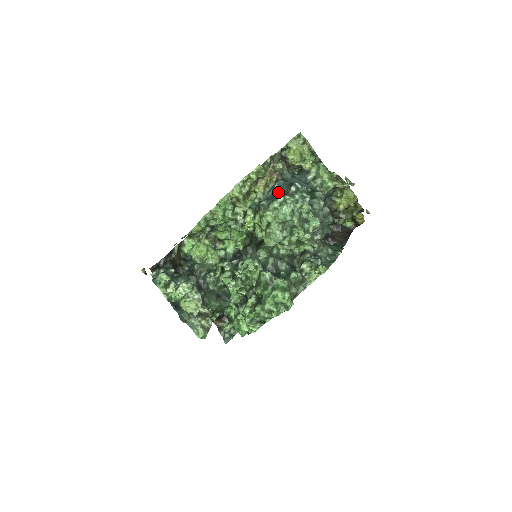
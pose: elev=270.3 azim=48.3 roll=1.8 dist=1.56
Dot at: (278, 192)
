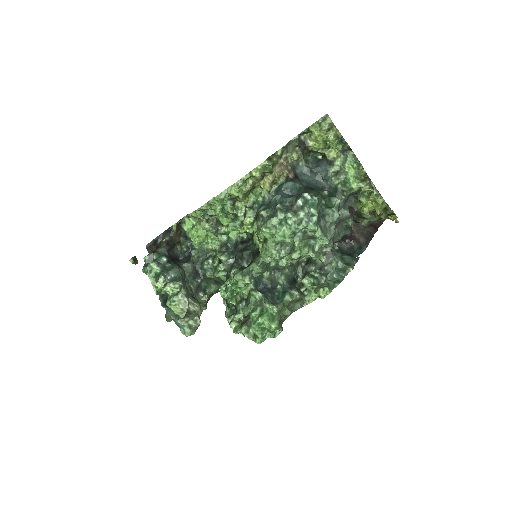
Dot at: (282, 200)
